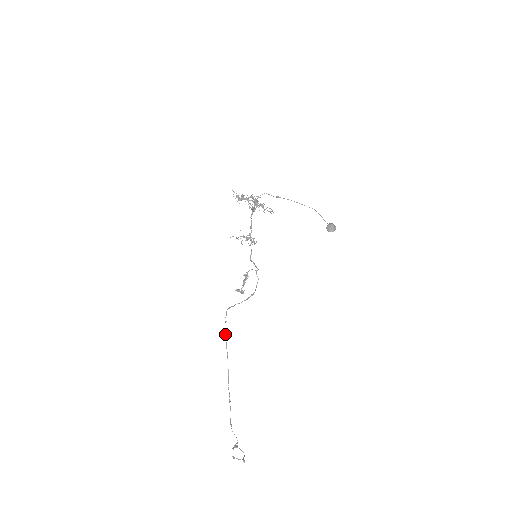
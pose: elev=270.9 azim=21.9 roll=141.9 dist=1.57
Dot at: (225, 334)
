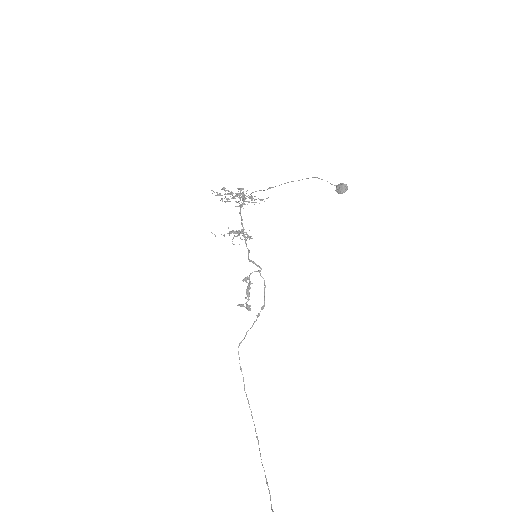
Dot at: (244, 388)
